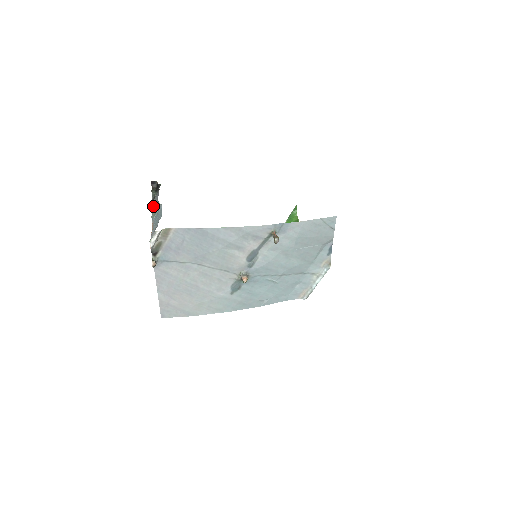
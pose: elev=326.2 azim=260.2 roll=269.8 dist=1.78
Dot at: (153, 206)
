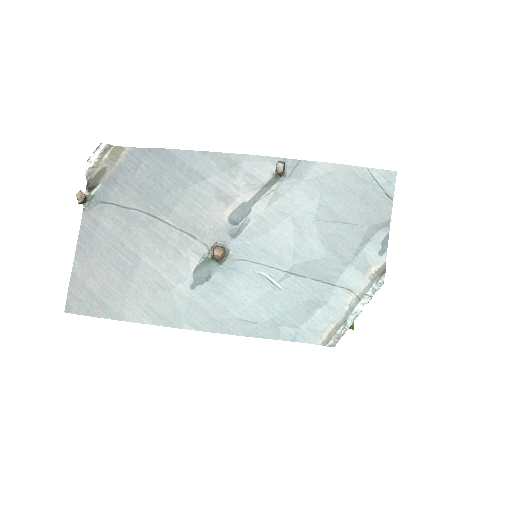
Dot at: occluded
